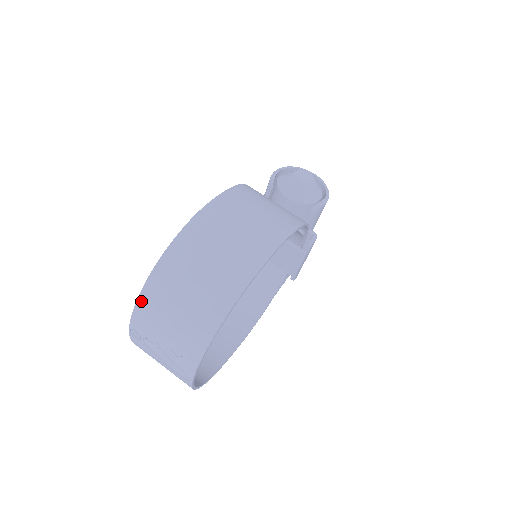
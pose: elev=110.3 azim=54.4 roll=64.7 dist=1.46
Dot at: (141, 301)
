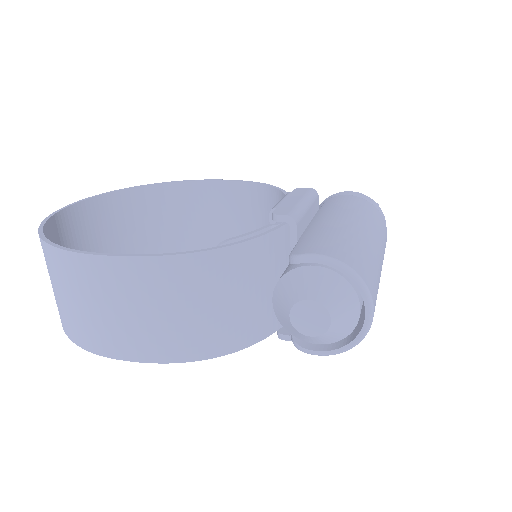
Dot at: occluded
